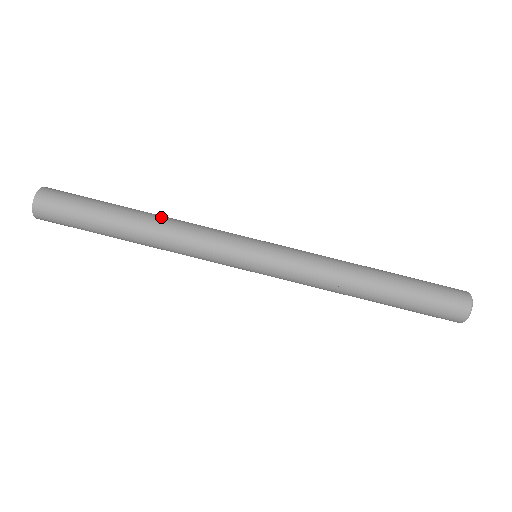
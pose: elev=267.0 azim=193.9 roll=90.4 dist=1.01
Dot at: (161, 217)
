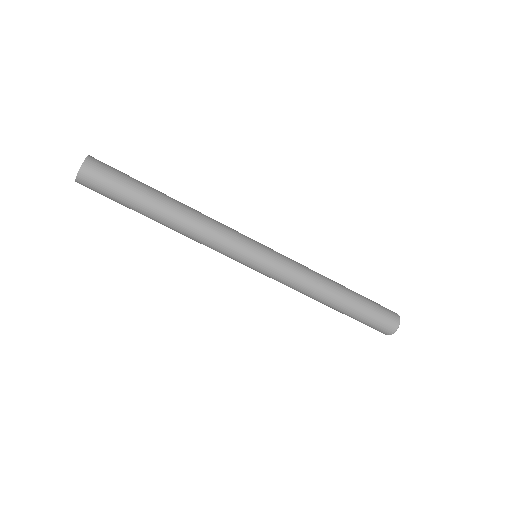
Dot at: (186, 214)
